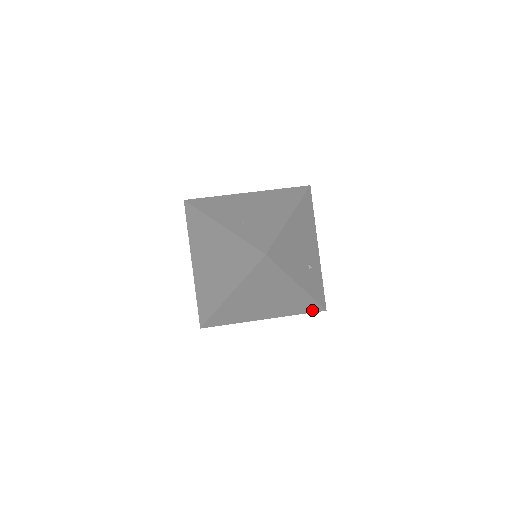
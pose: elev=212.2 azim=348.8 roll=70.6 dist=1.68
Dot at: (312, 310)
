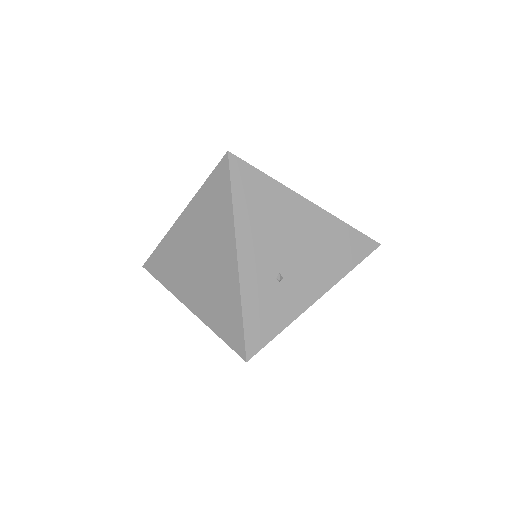
Dot at: (233, 341)
